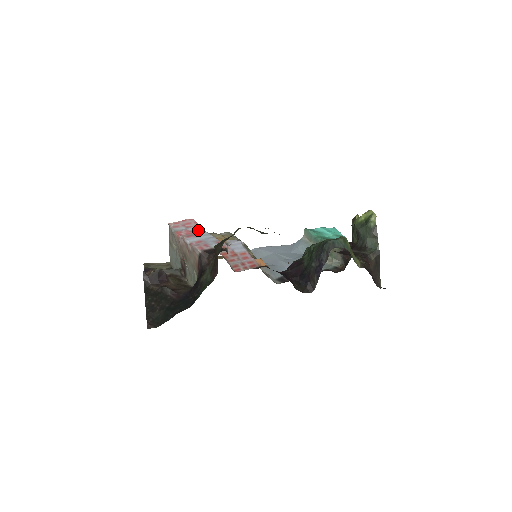
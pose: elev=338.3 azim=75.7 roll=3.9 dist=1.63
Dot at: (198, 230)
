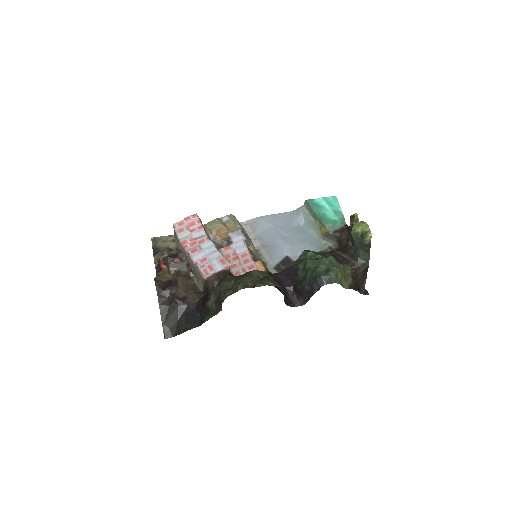
Dot at: (202, 237)
